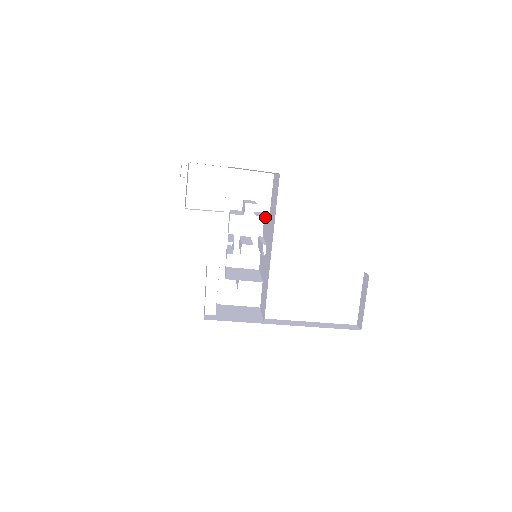
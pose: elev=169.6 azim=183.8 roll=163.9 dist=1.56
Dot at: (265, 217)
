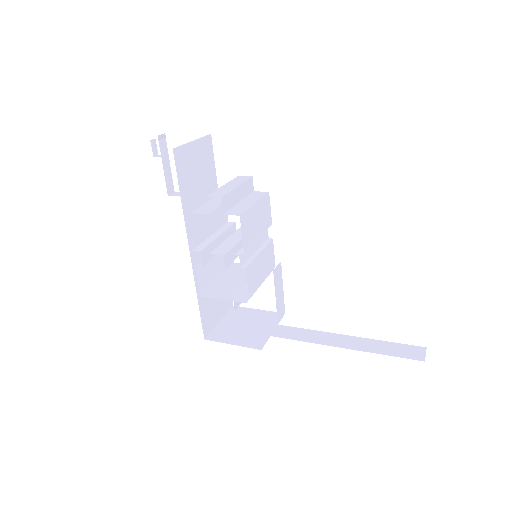
Dot at: (261, 202)
